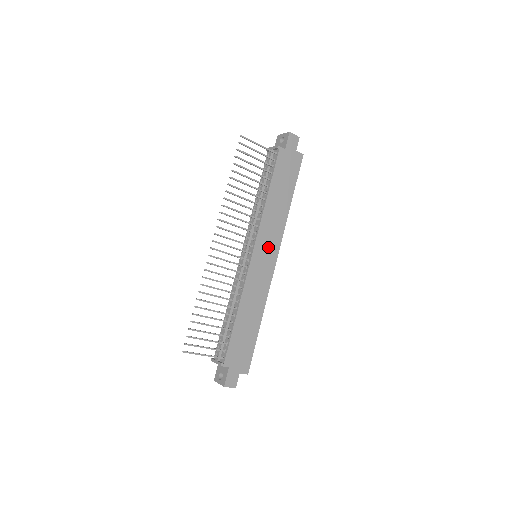
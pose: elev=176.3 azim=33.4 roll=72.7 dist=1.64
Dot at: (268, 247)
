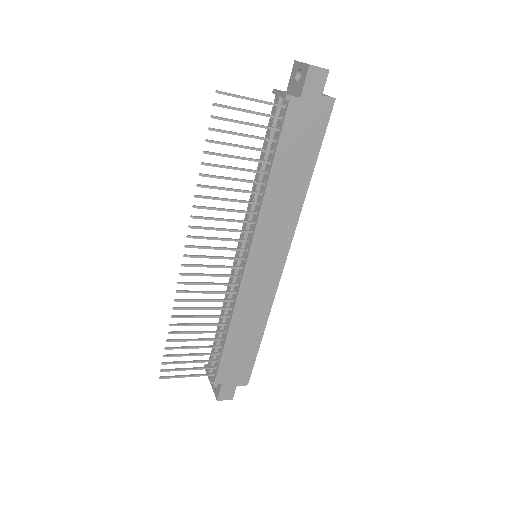
Dot at: (271, 248)
